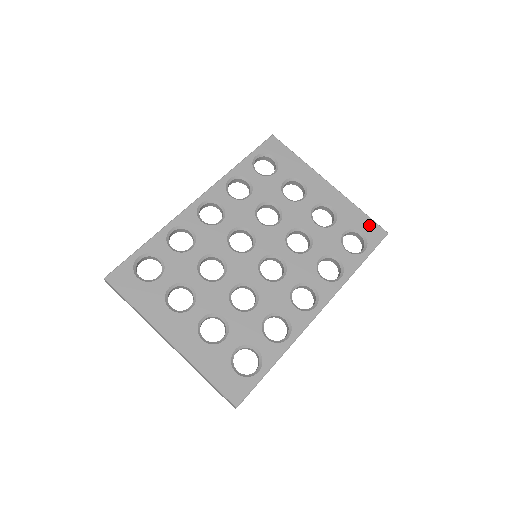
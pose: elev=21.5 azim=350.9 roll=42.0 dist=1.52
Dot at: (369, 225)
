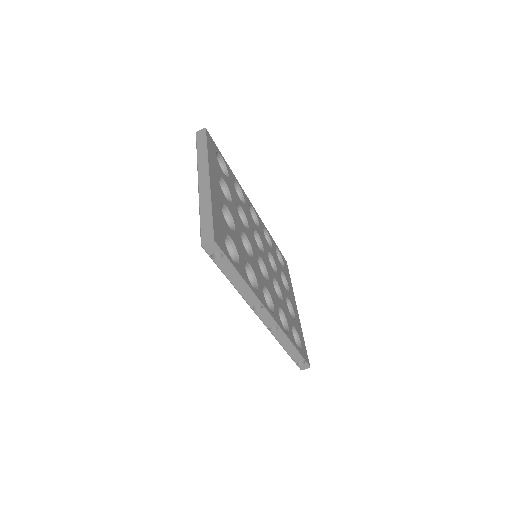
Dot at: (305, 348)
